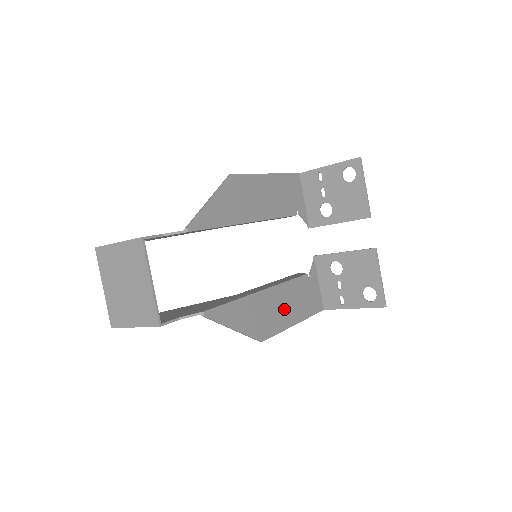
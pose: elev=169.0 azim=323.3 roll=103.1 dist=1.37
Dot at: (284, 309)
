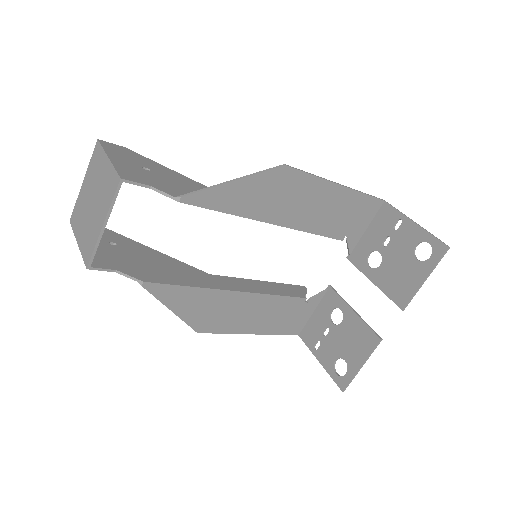
Dot at: (249, 317)
